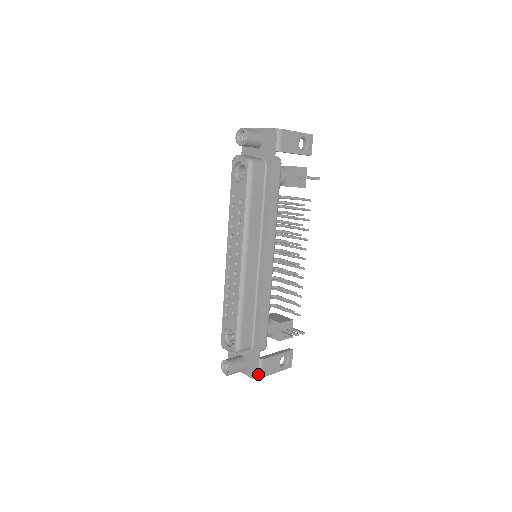
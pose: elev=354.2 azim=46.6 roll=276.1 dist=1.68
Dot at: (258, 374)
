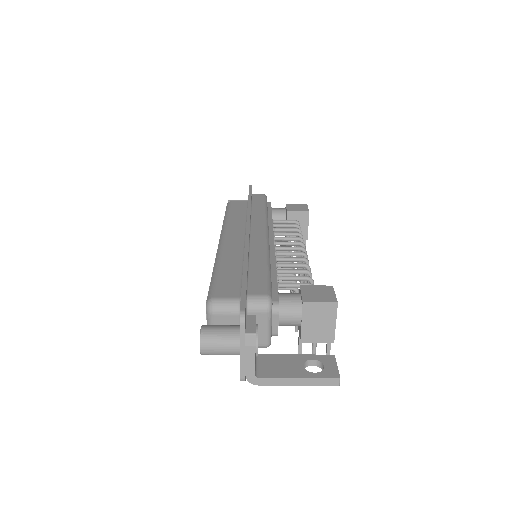
Dot at: occluded
